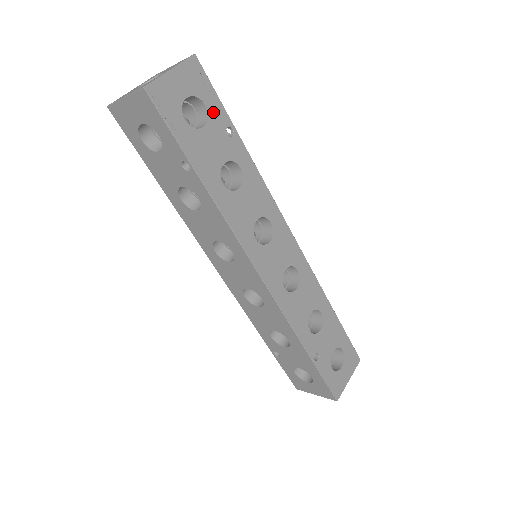
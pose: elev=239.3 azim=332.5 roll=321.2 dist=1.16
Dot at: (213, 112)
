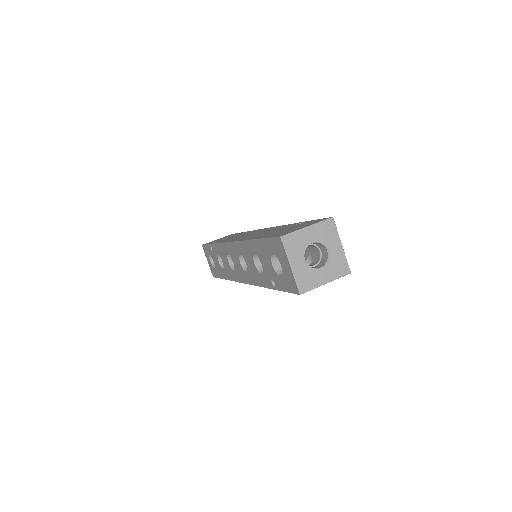
Dot at: occluded
